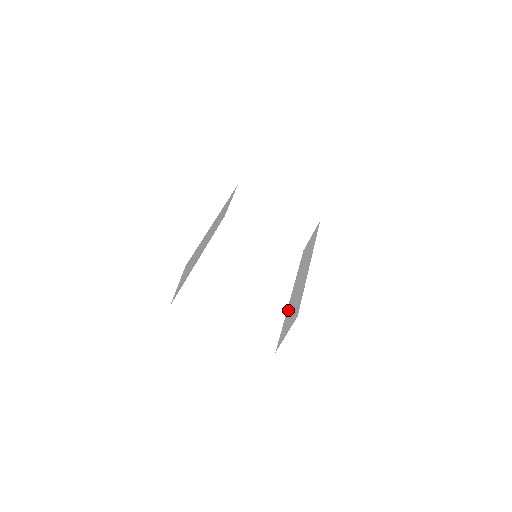
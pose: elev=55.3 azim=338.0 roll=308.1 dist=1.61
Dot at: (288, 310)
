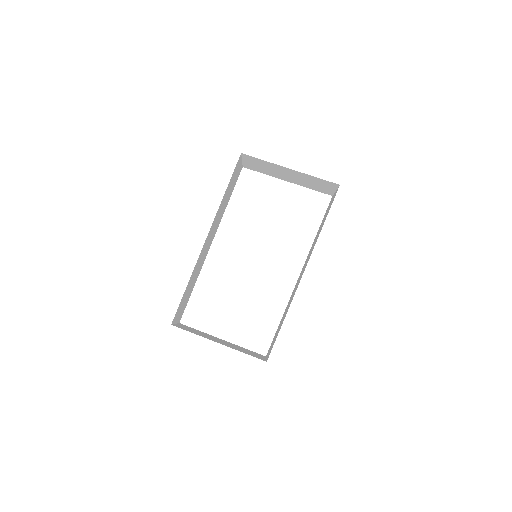
Dot at: (286, 308)
